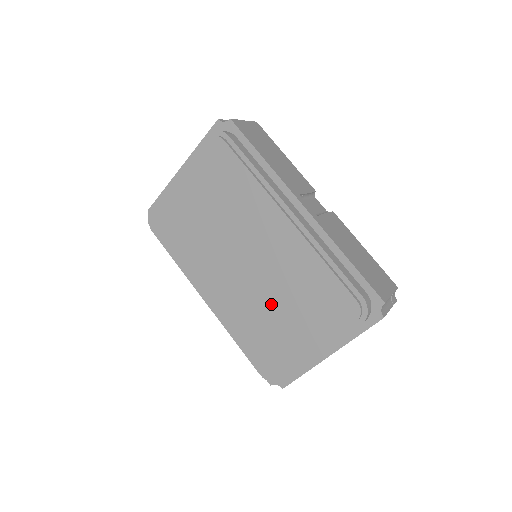
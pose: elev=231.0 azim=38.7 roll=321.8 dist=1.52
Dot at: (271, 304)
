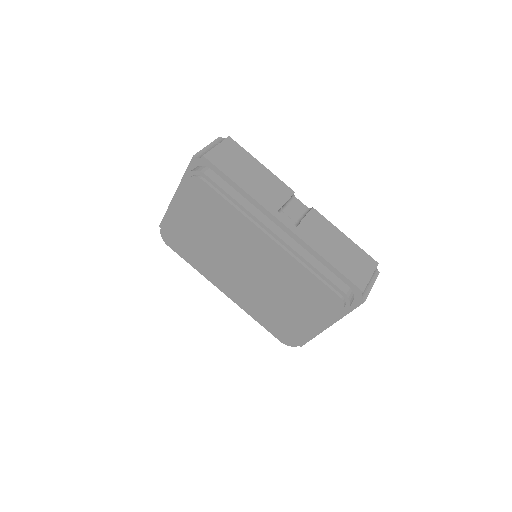
Dot at: (275, 298)
